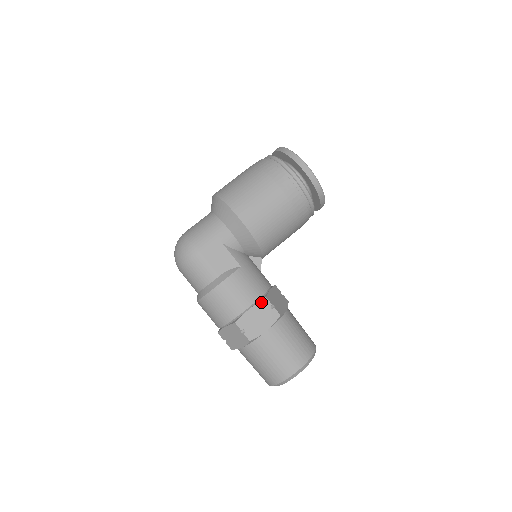
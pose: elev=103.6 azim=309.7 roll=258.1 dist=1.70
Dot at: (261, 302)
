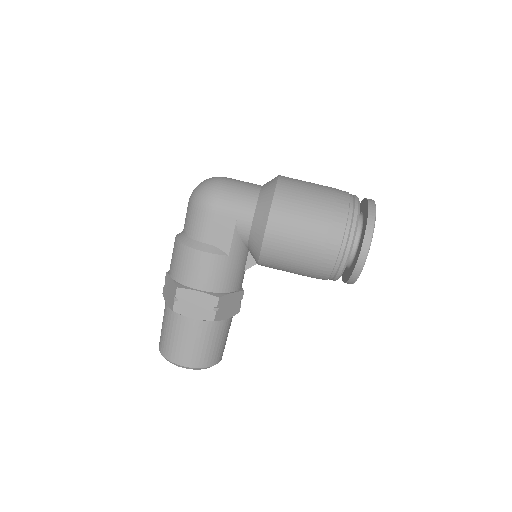
Dot at: (212, 296)
